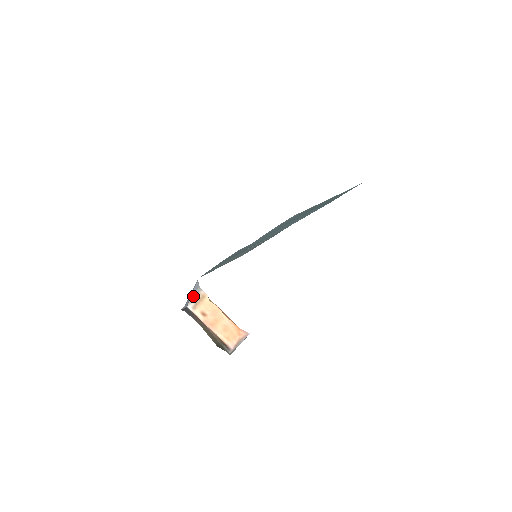
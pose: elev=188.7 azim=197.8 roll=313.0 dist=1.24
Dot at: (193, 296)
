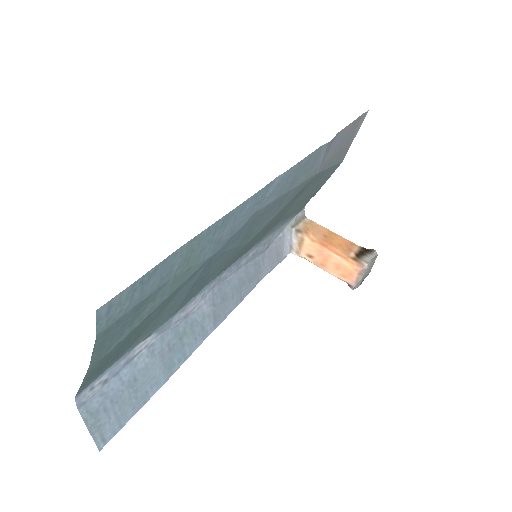
Dot at: (291, 242)
